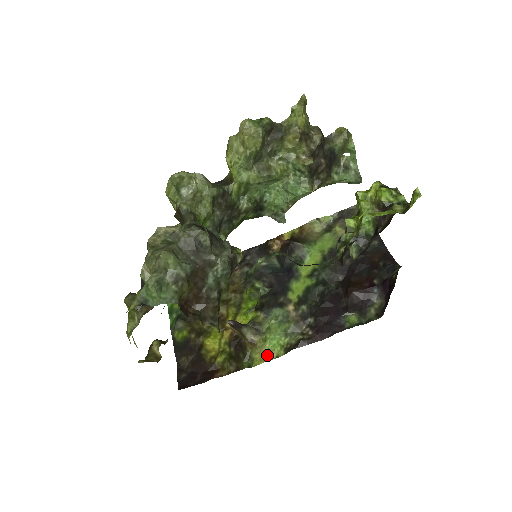
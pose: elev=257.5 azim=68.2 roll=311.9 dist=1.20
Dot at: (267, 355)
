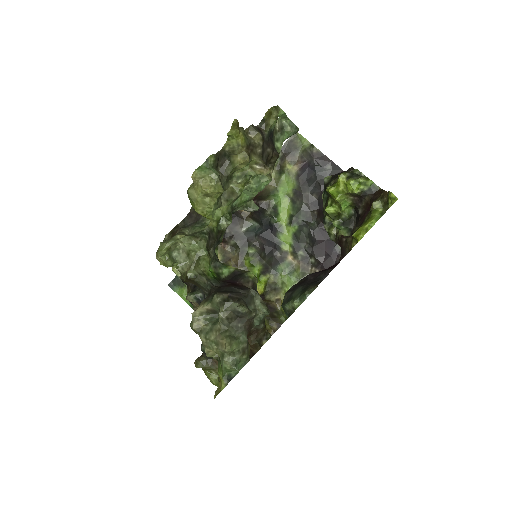
Dot at: occluded
